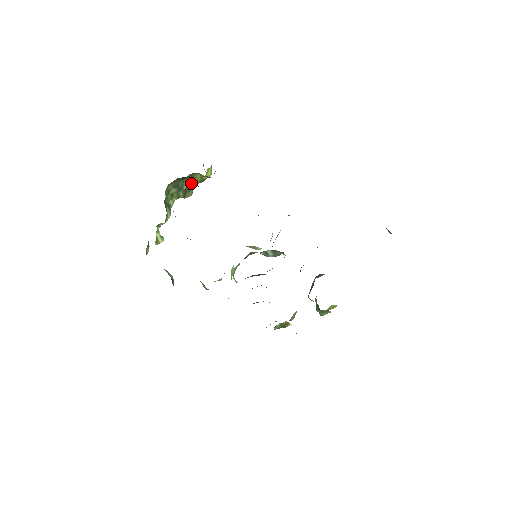
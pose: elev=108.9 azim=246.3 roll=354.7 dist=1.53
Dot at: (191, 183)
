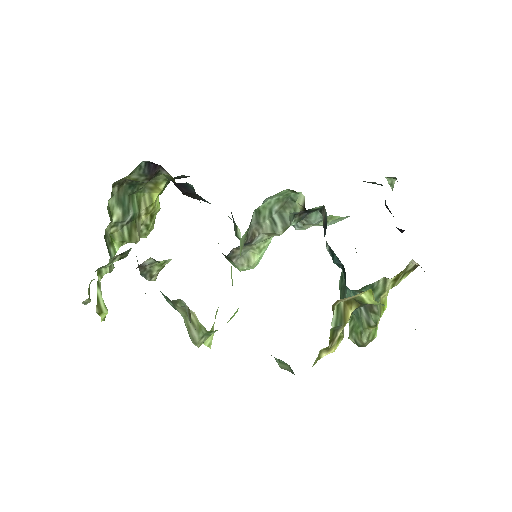
Dot at: (138, 211)
